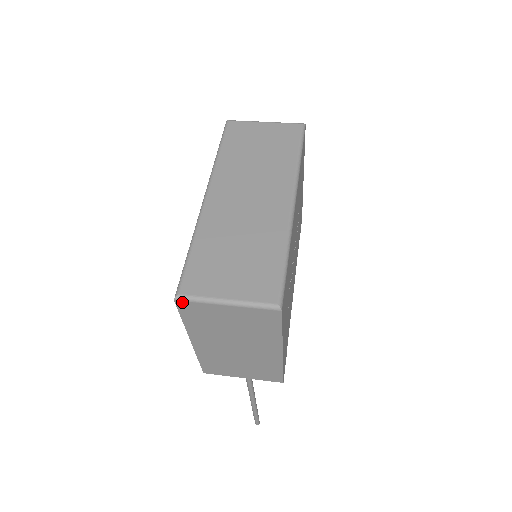
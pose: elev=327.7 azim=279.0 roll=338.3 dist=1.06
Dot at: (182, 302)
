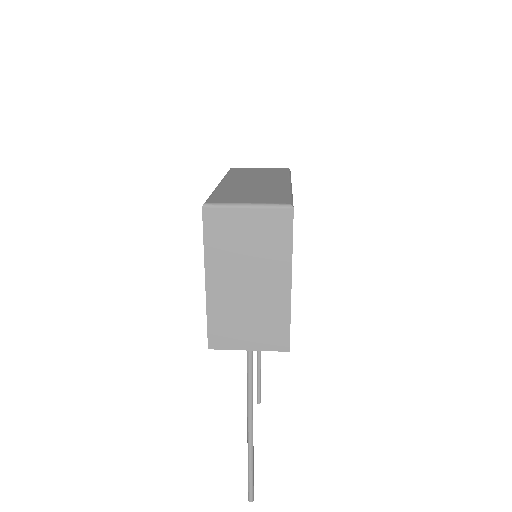
Dot at: (209, 209)
